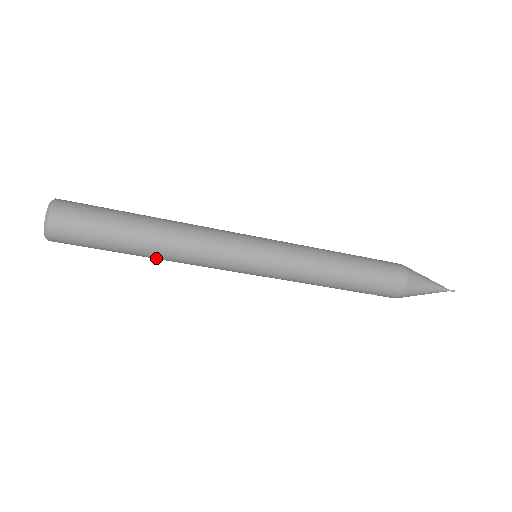
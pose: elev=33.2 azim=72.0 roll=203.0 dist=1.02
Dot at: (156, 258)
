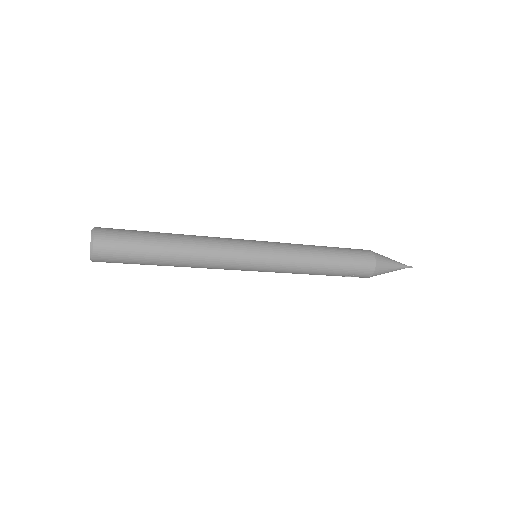
Dot at: (179, 264)
